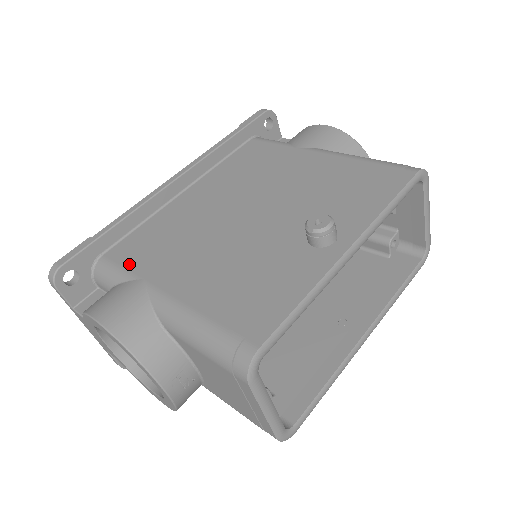
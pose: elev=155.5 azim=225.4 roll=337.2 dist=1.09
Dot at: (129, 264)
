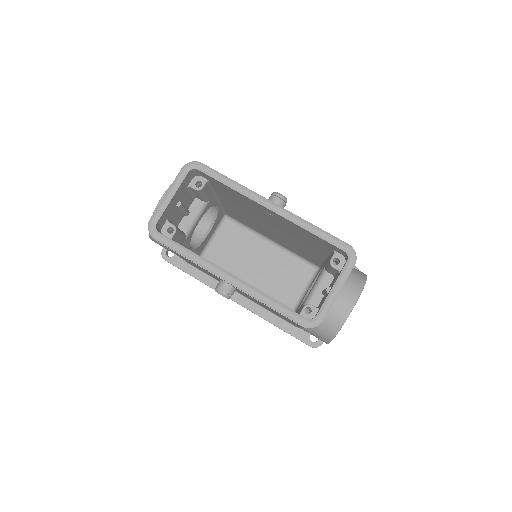
Dot at: occluded
